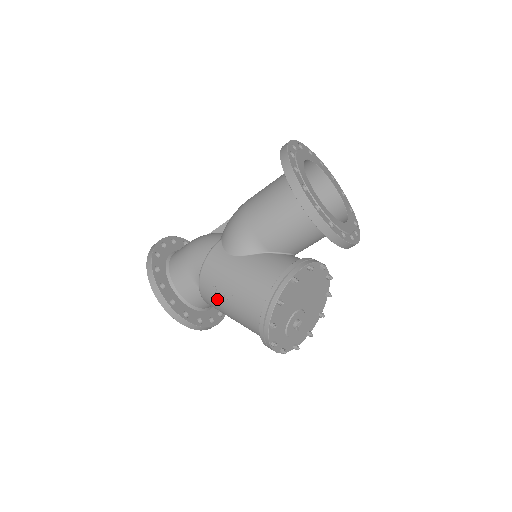
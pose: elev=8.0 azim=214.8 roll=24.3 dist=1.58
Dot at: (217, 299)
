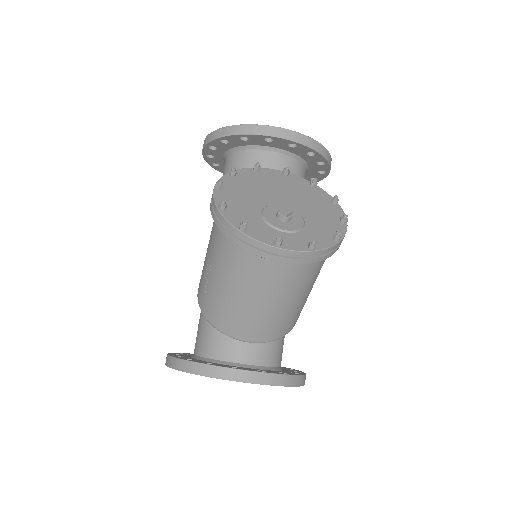
Dot at: (210, 293)
